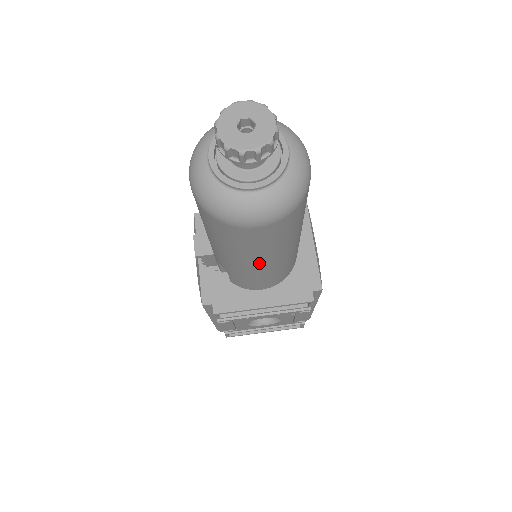
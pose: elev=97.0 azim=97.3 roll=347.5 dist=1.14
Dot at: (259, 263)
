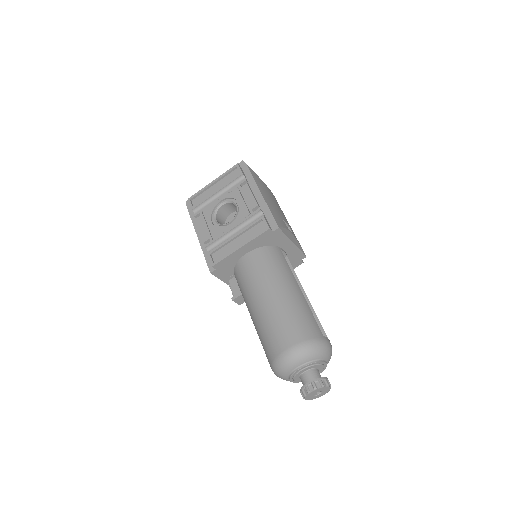
Dot at: occluded
